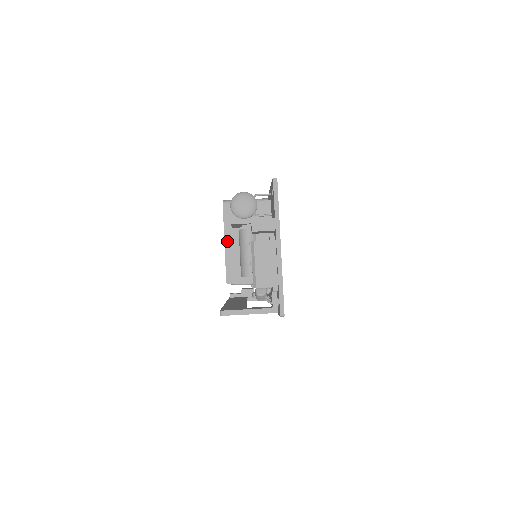
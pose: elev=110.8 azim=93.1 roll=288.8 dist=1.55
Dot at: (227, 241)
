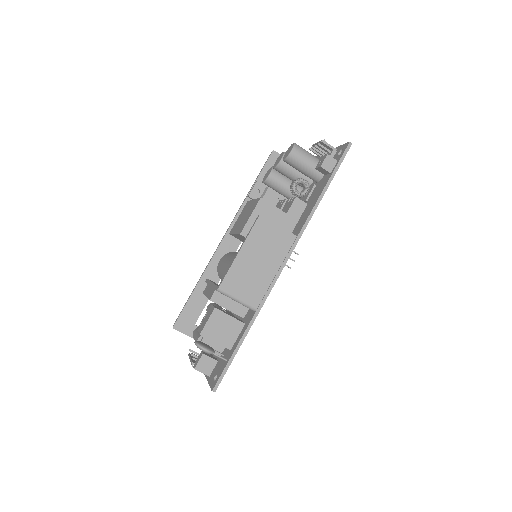
Dot at: occluded
